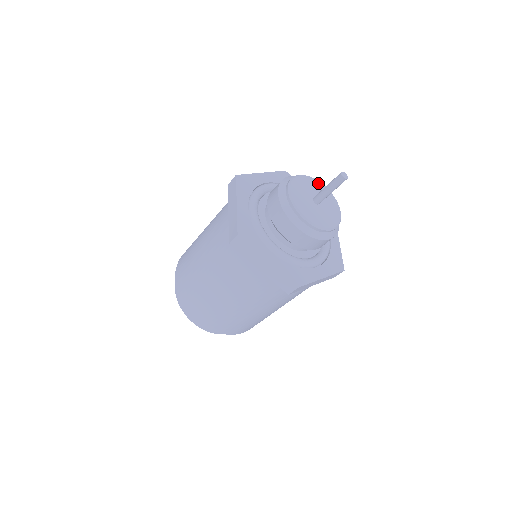
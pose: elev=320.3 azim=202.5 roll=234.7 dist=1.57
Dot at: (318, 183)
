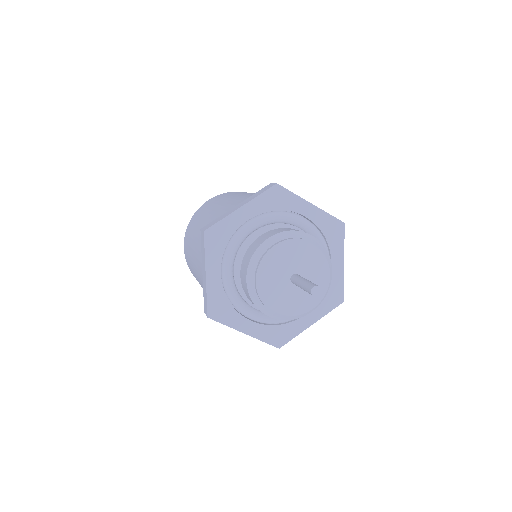
Dot at: (325, 267)
